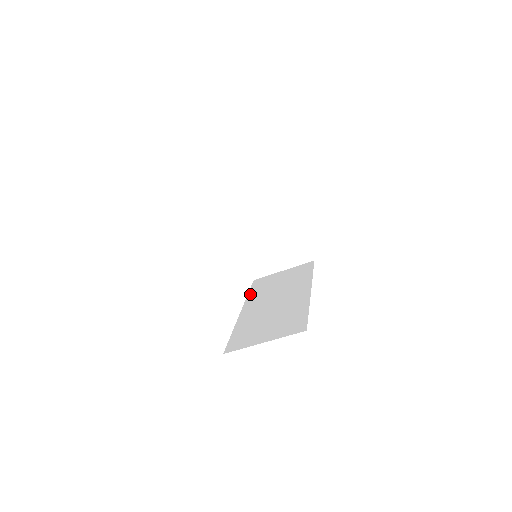
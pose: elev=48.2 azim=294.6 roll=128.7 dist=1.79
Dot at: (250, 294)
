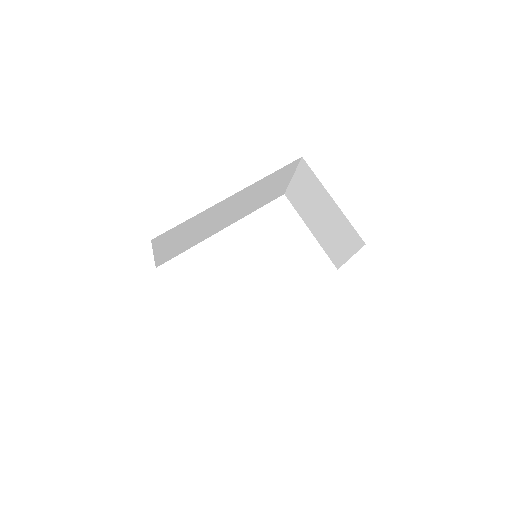
Dot at: occluded
